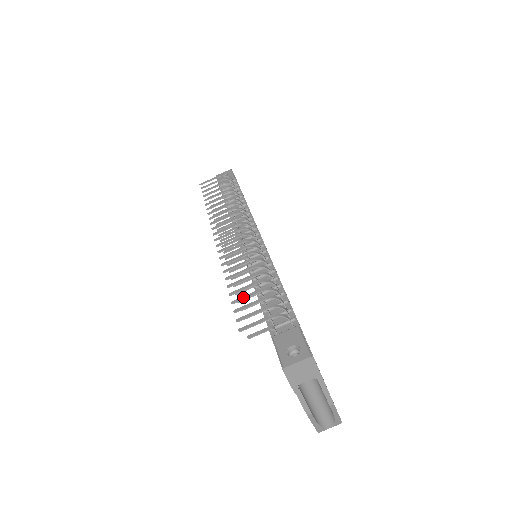
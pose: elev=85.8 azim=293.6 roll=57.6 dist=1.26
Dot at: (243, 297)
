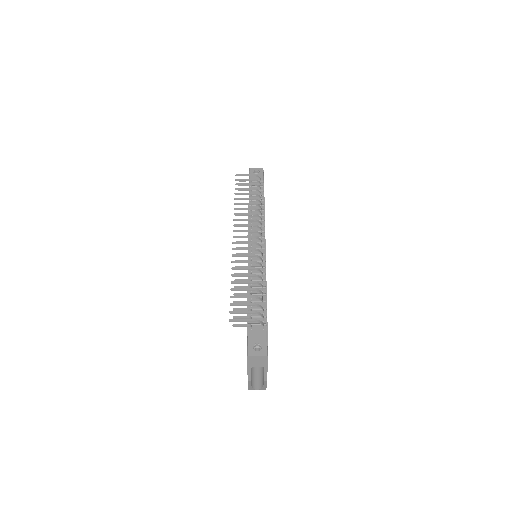
Dot at: (239, 296)
